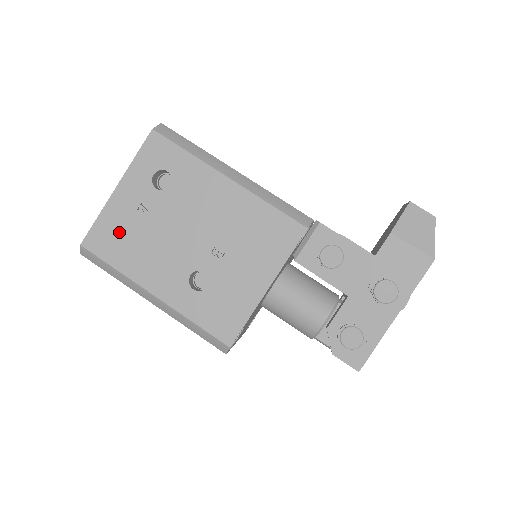
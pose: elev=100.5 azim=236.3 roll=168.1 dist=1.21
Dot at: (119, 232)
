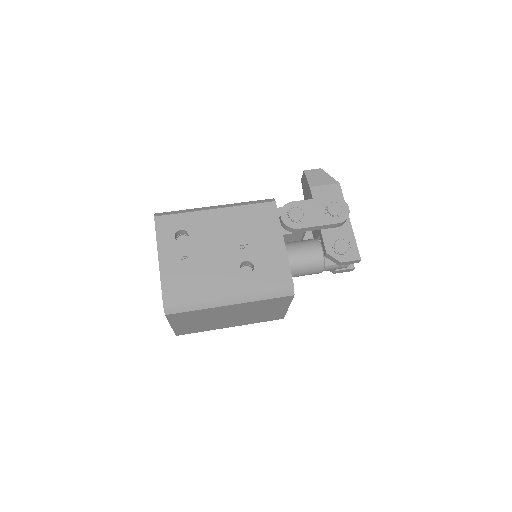
Dot at: (180, 280)
